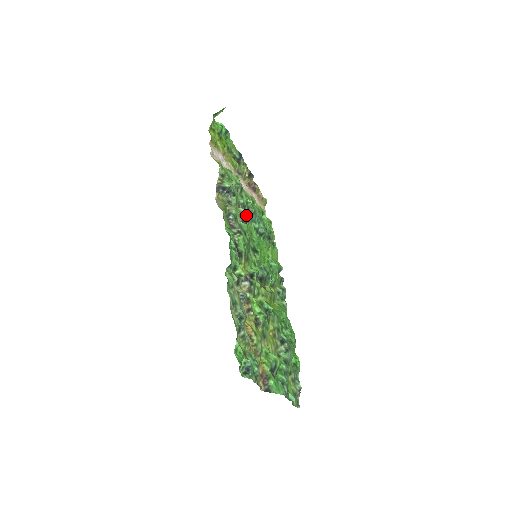
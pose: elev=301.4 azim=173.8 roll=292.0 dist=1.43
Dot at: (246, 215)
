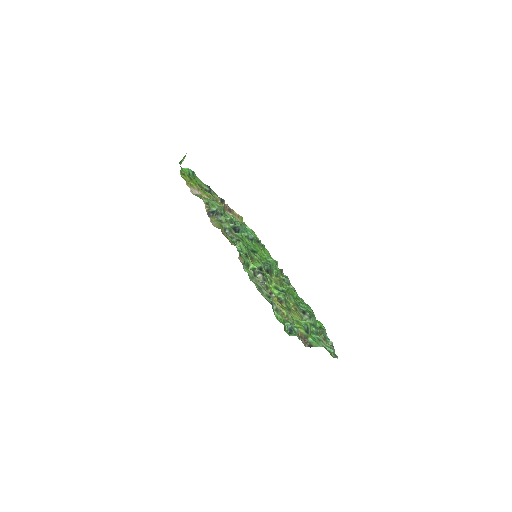
Dot at: (236, 227)
